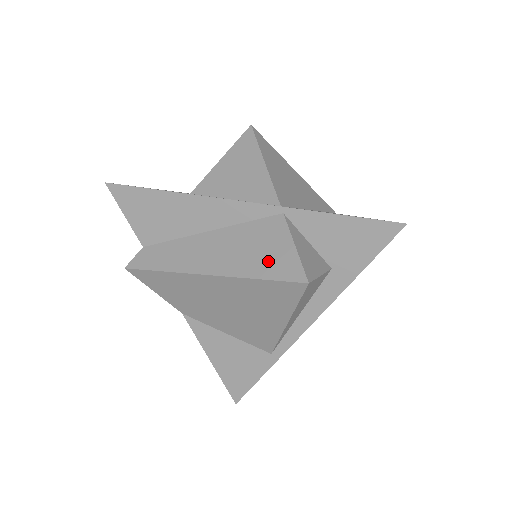
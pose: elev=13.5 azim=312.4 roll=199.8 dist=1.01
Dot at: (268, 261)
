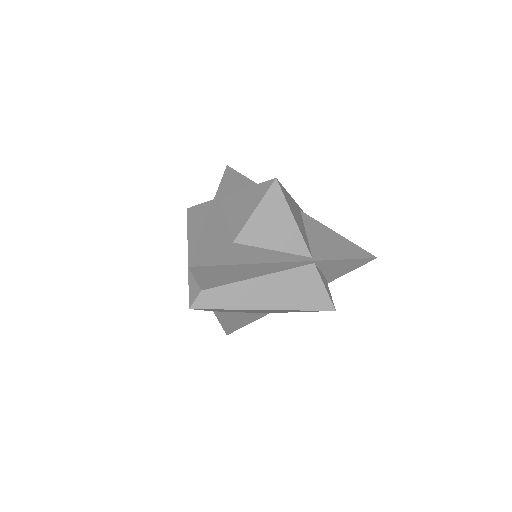
Dot at: (309, 298)
